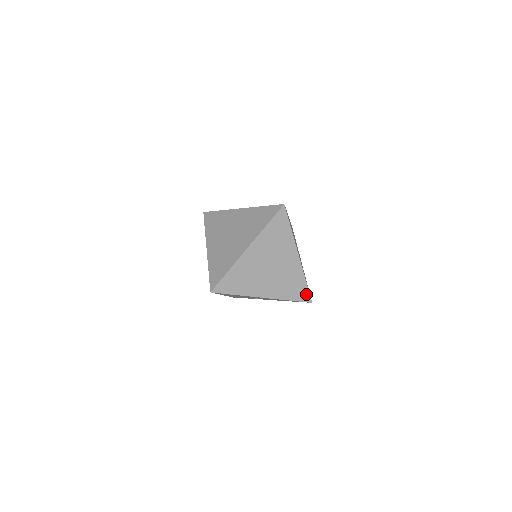
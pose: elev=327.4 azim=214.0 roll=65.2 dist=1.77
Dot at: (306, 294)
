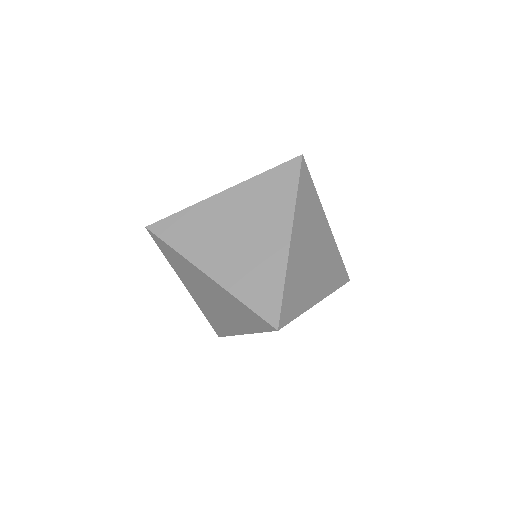
Dot at: (344, 272)
